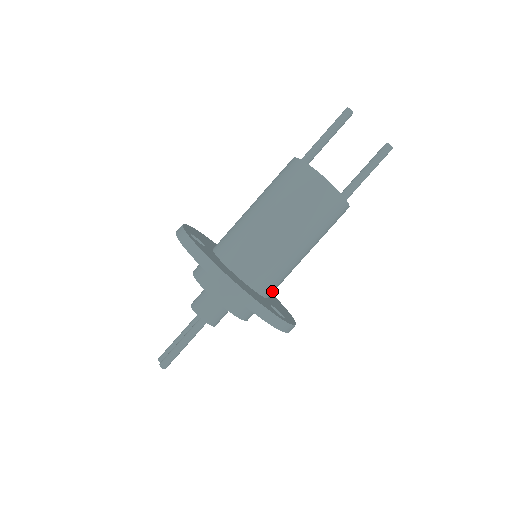
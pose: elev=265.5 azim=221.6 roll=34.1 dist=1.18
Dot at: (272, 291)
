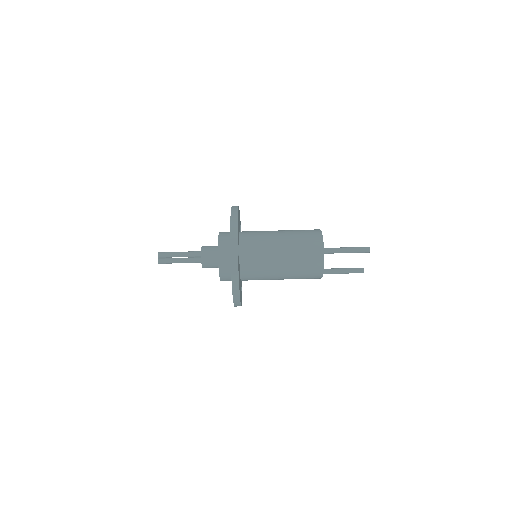
Dot at: occluded
